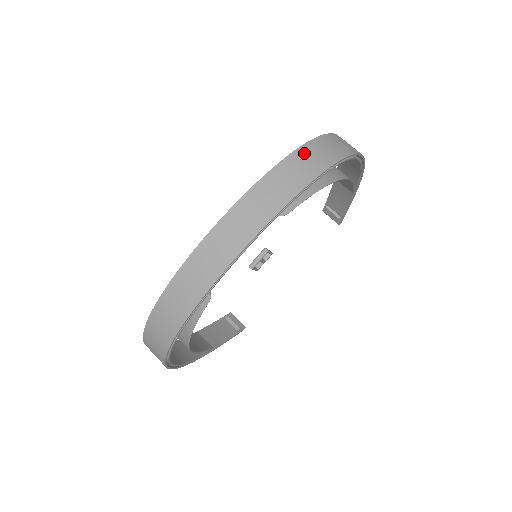
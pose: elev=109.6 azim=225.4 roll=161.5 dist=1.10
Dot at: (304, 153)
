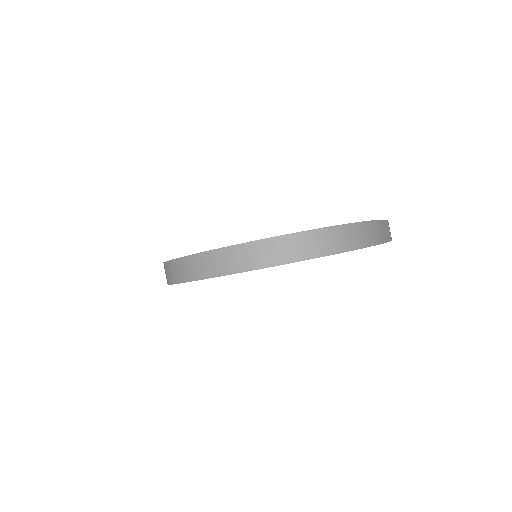
Dot at: (263, 246)
